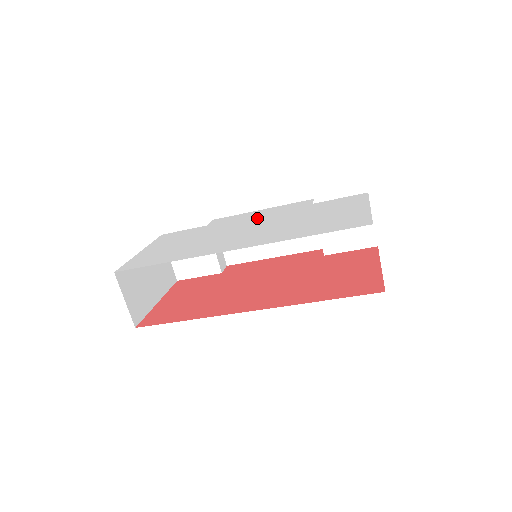
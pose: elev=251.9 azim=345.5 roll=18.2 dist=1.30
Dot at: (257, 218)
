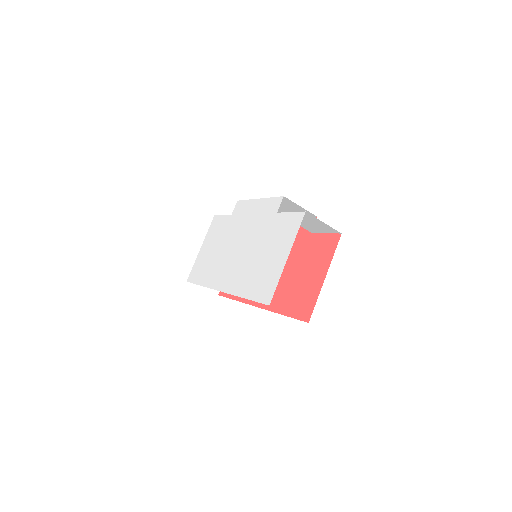
Dot at: (249, 224)
